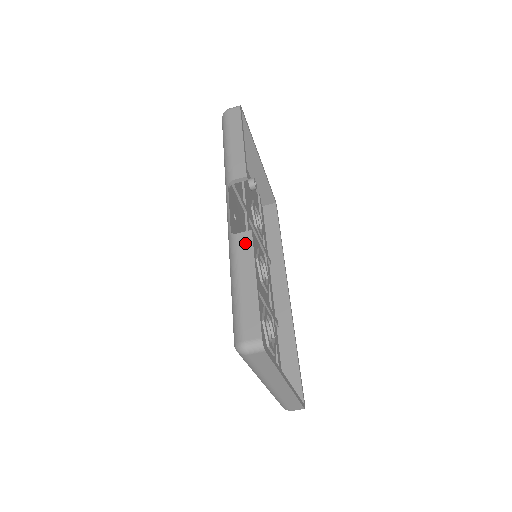
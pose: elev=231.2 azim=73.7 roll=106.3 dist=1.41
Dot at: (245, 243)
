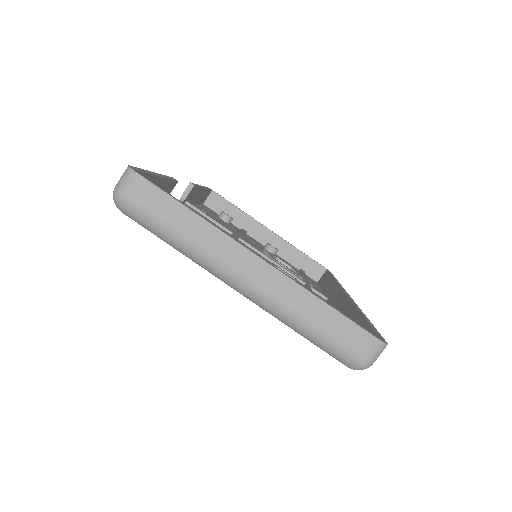
Dot at: occluded
